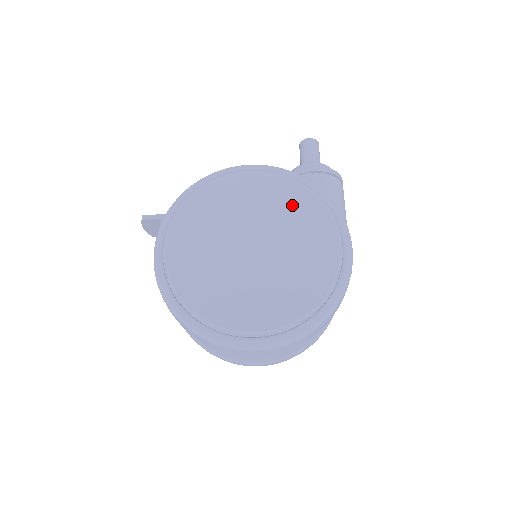
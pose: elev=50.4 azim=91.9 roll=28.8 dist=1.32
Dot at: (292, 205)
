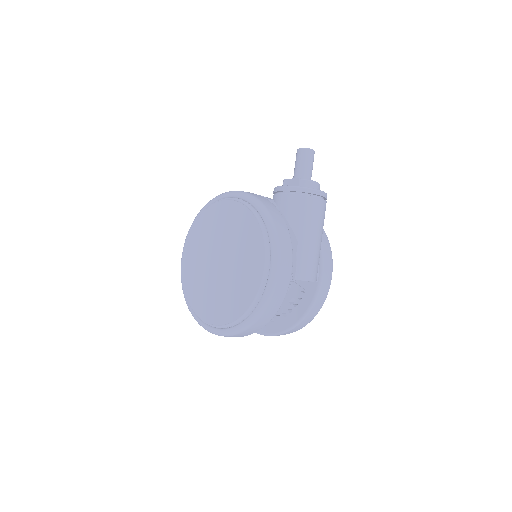
Dot at: (244, 231)
